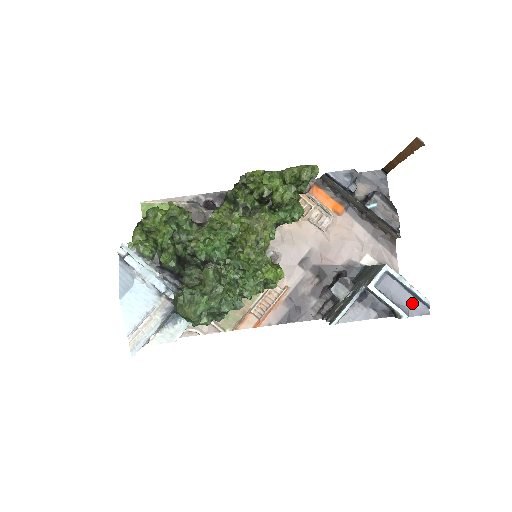
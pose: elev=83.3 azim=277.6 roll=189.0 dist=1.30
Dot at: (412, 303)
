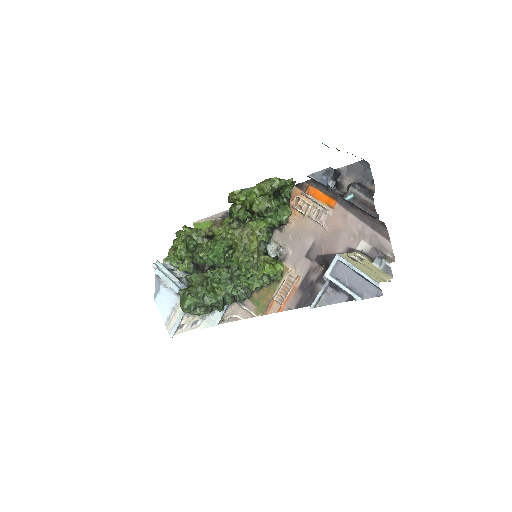
Dot at: (366, 286)
